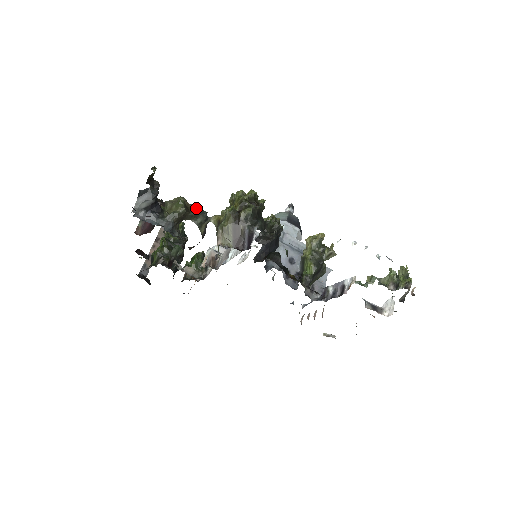
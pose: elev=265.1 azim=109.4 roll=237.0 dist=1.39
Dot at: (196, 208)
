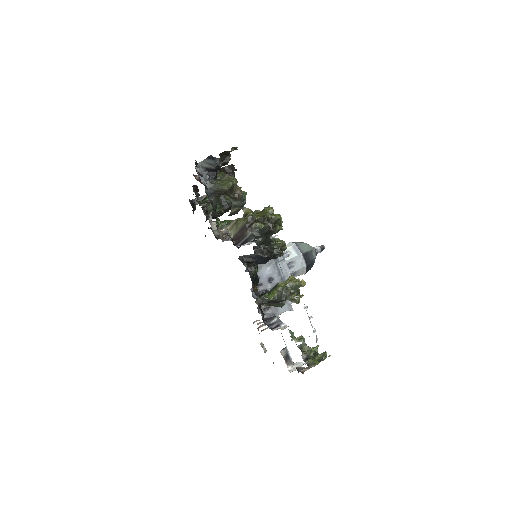
Dot at: (239, 194)
